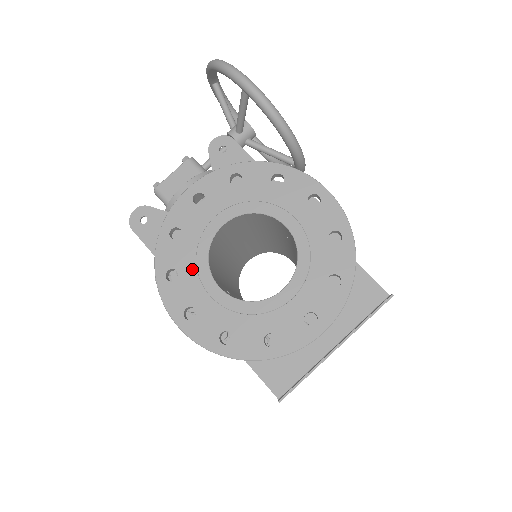
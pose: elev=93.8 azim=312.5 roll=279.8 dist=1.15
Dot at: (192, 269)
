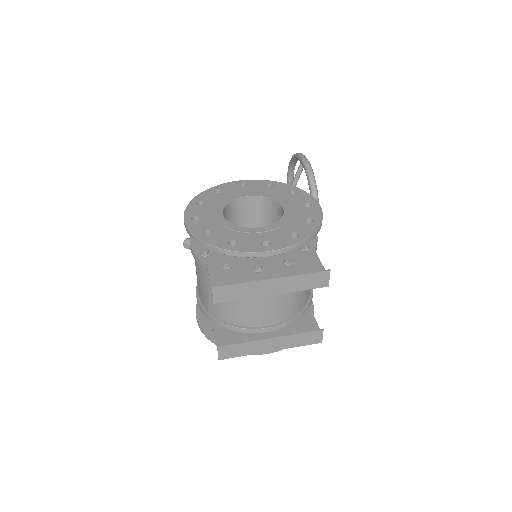
Dot at: (214, 204)
